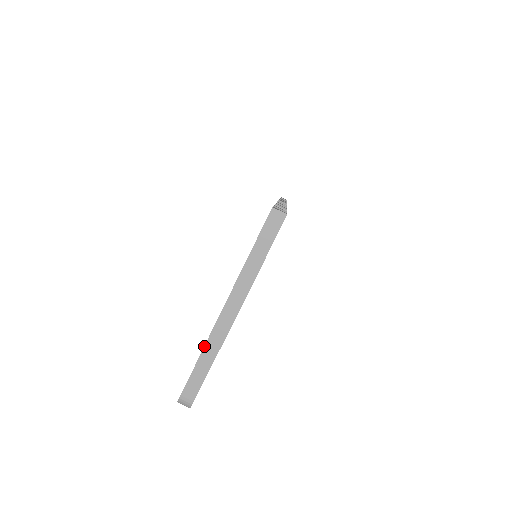
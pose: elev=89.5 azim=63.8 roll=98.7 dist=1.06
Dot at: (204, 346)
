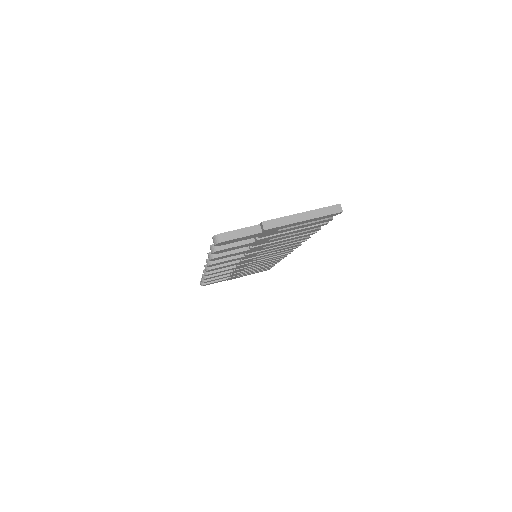
Dot at: (254, 225)
